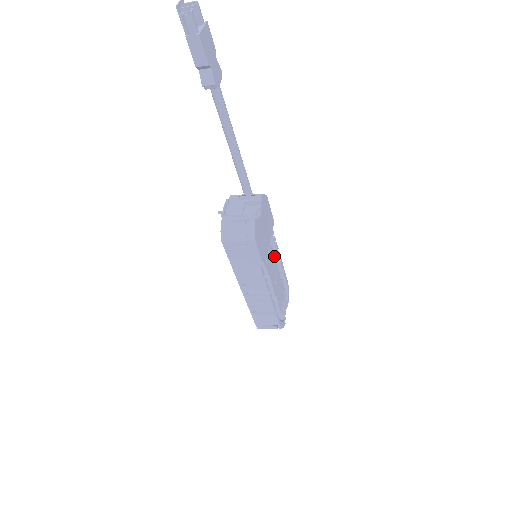
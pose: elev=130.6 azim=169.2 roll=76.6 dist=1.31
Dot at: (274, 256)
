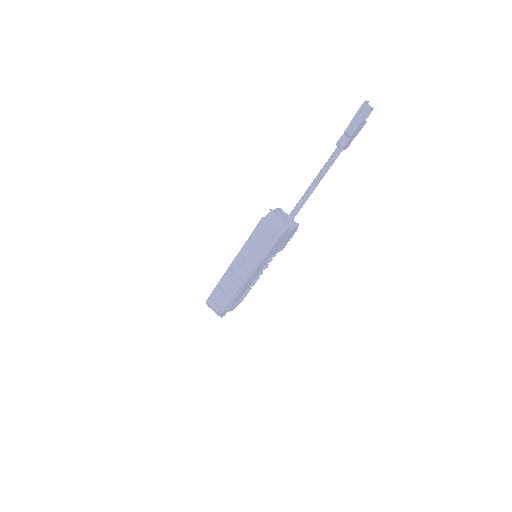
Dot at: occluded
